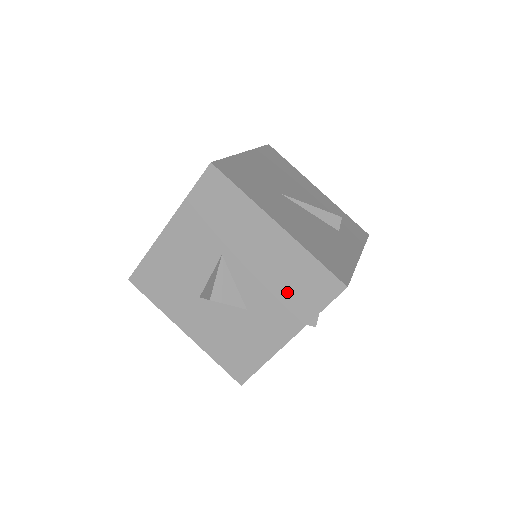
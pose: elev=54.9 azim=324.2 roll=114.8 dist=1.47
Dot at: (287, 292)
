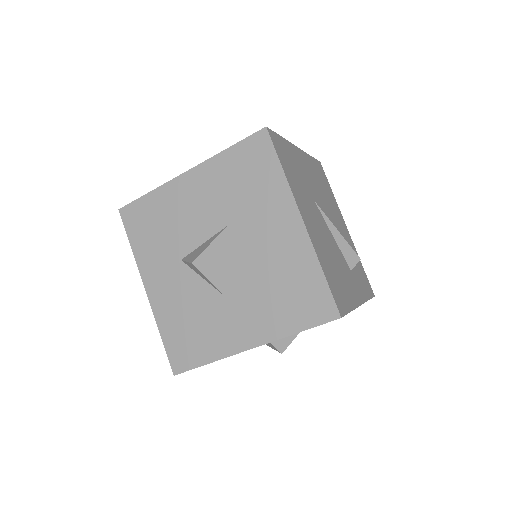
Dot at: (275, 295)
